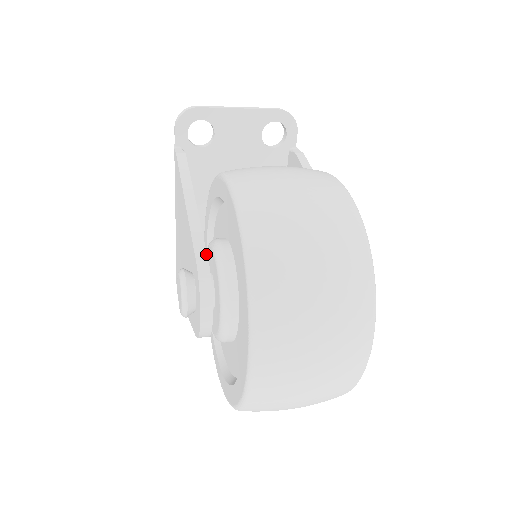
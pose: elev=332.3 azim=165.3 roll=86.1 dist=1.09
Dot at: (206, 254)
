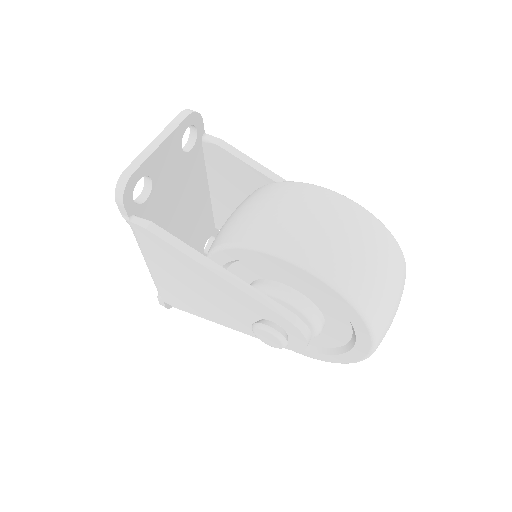
Dot at: (284, 307)
